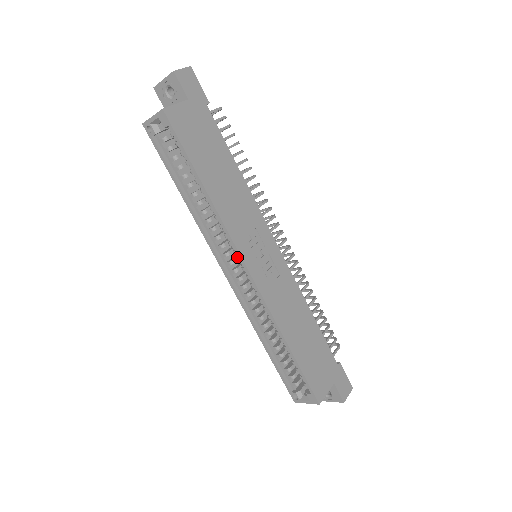
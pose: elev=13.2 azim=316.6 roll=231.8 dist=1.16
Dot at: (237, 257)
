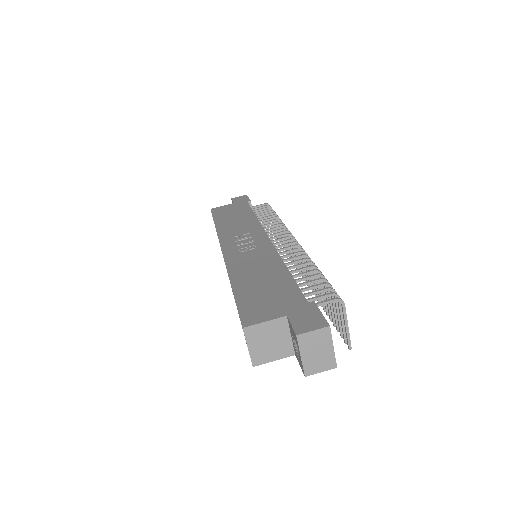
Dot at: occluded
